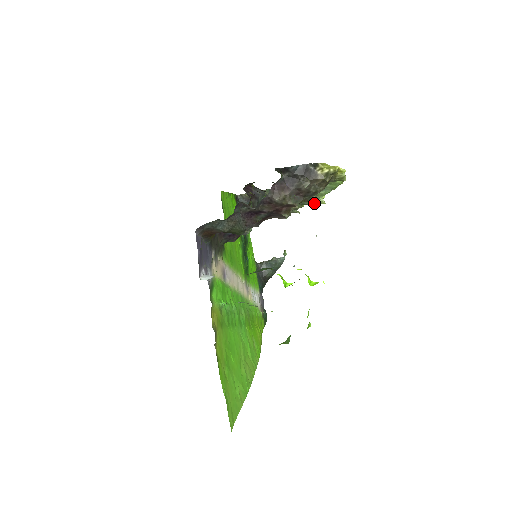
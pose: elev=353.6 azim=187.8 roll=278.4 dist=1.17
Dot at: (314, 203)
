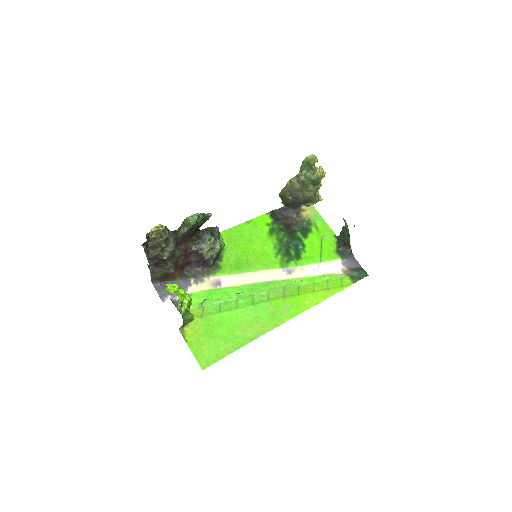
Dot at: (316, 181)
